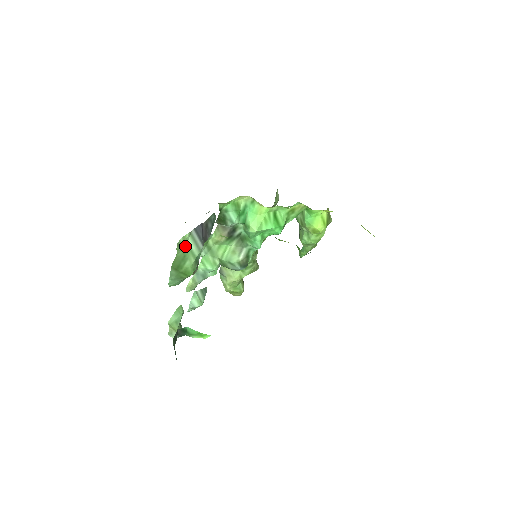
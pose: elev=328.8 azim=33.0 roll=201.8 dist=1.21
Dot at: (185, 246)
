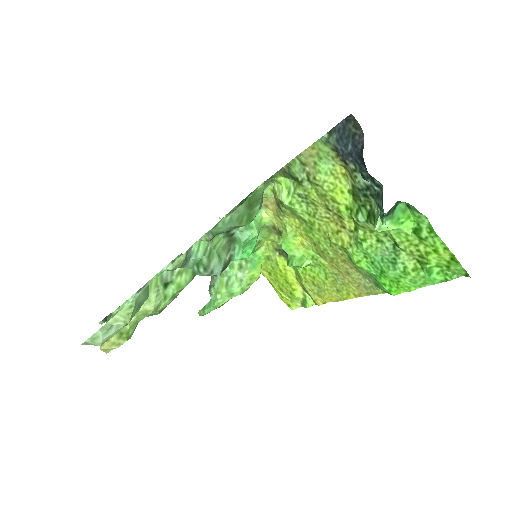
Dot at: (263, 189)
